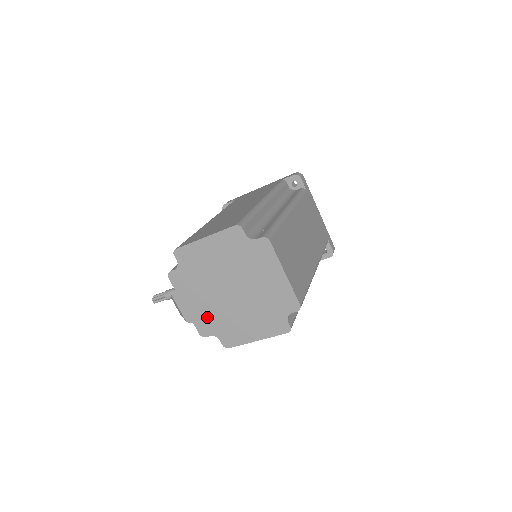
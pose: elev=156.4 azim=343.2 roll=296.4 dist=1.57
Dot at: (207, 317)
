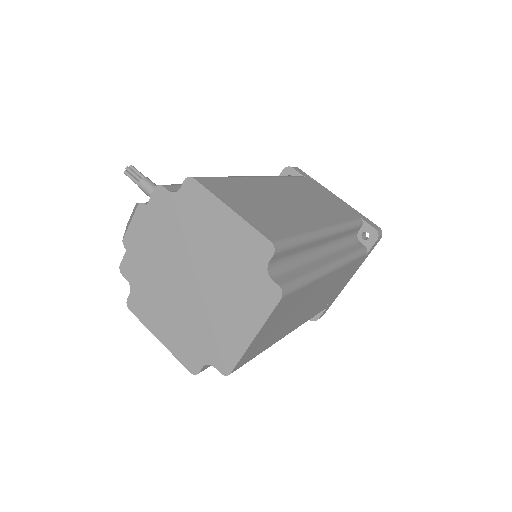
Dot at: (144, 264)
